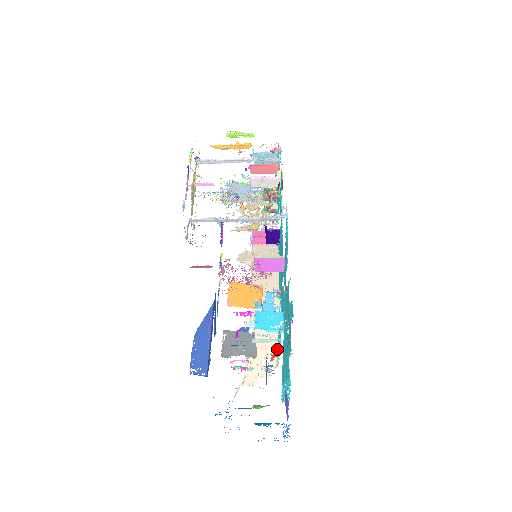
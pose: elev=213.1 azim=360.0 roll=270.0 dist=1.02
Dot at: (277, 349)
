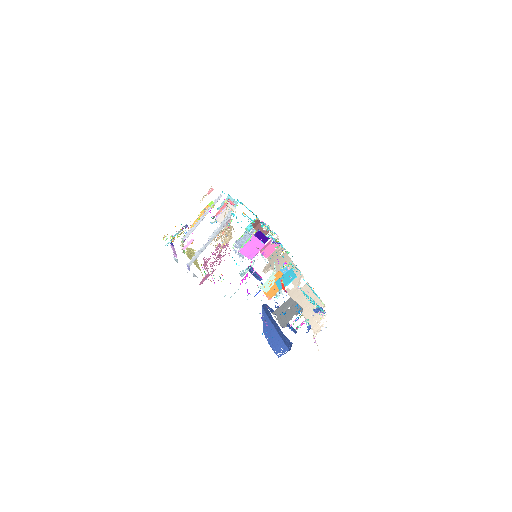
Dot at: occluded
